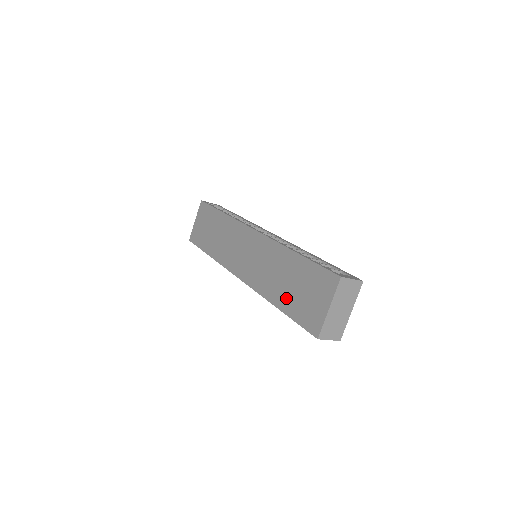
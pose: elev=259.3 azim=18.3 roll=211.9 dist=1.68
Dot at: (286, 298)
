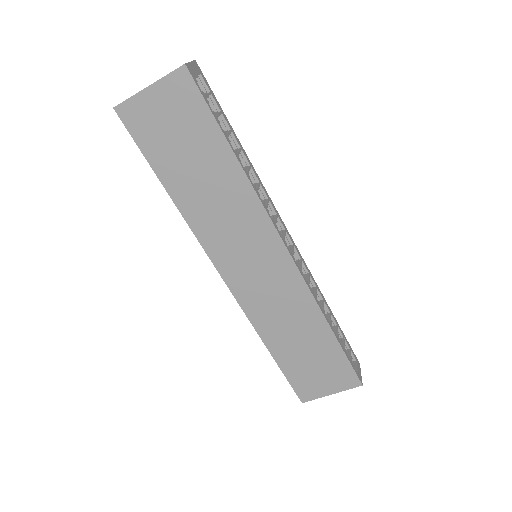
Dot at: (288, 354)
